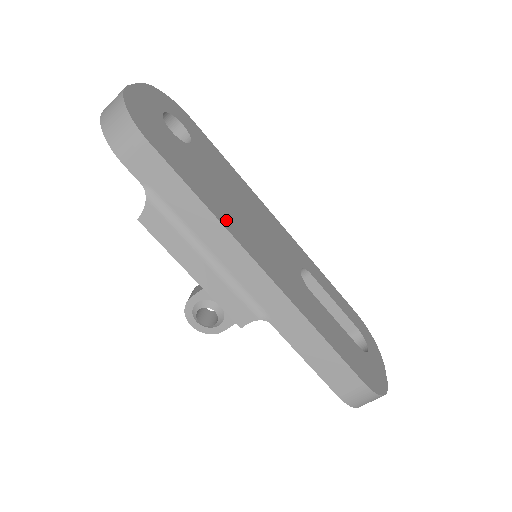
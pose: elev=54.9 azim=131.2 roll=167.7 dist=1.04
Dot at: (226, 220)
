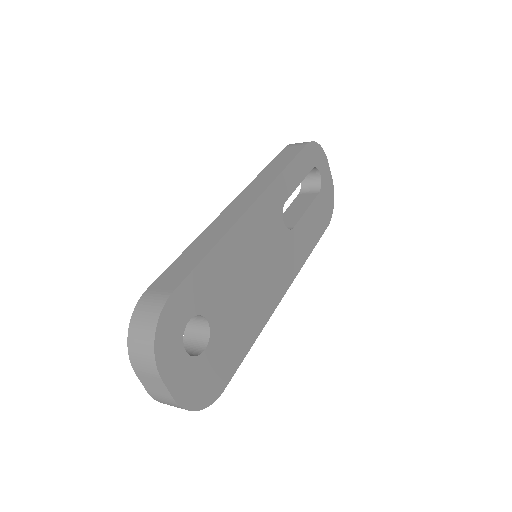
Dot at: (261, 319)
